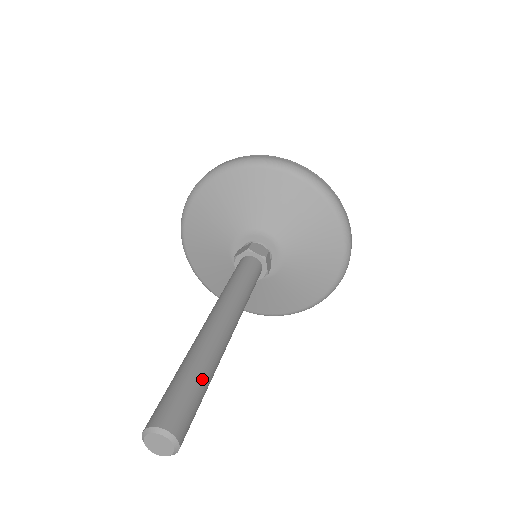
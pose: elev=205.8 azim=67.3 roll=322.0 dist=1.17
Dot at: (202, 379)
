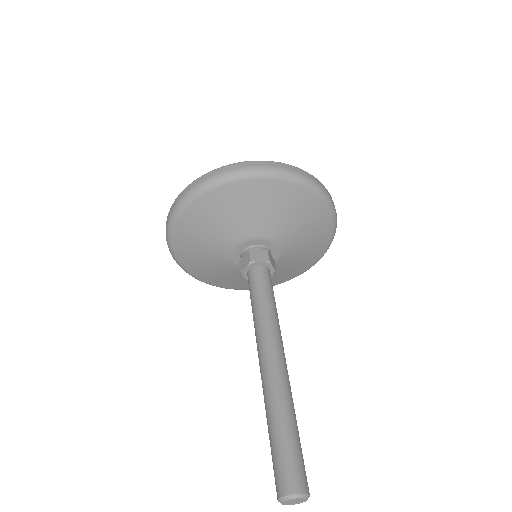
Dot at: (298, 432)
